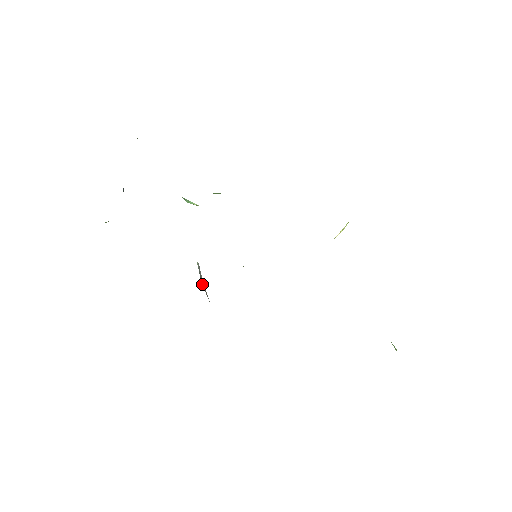
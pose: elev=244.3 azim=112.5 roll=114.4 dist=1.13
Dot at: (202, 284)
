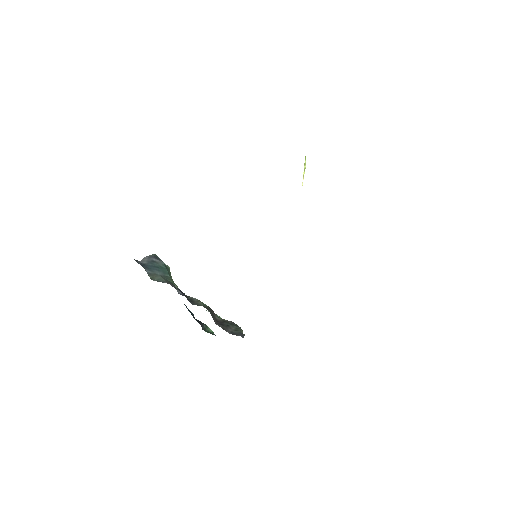
Dot at: occluded
